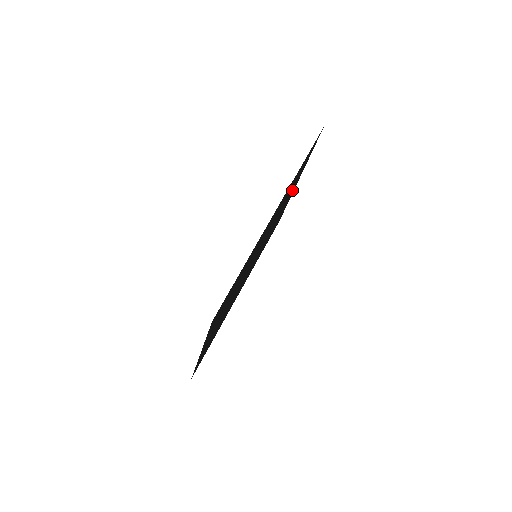
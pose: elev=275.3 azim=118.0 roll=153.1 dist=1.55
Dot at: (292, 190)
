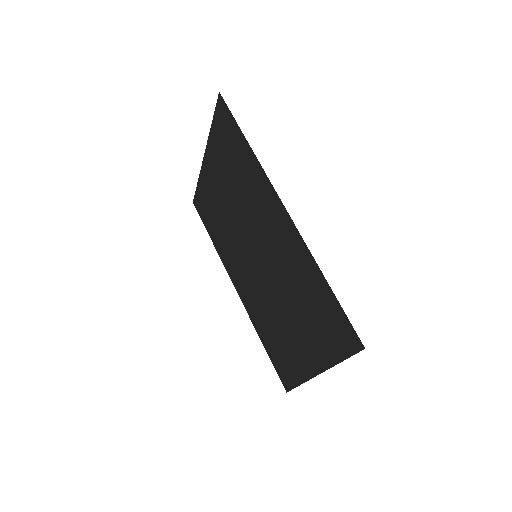
Dot at: (215, 171)
